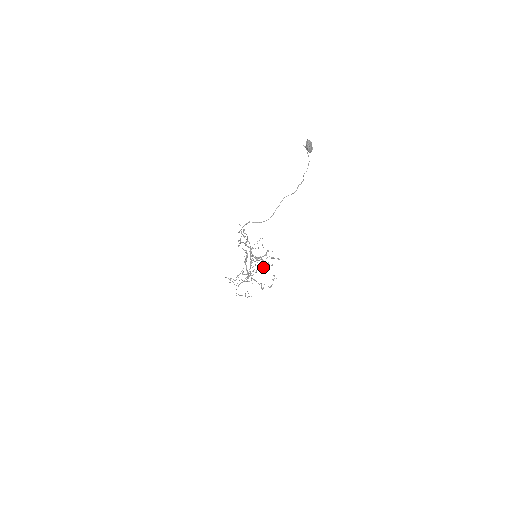
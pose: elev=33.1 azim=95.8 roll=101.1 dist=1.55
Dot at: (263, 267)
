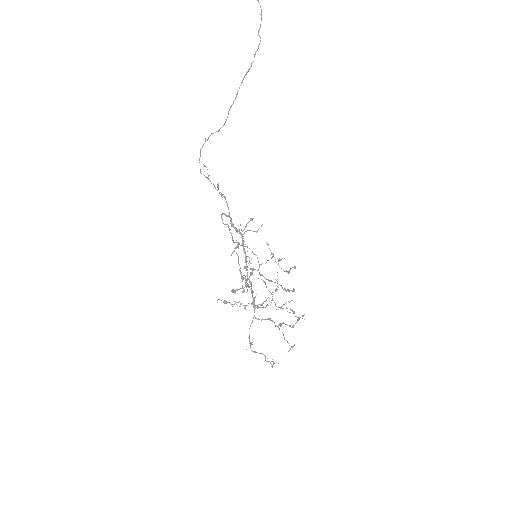
Dot at: (277, 289)
